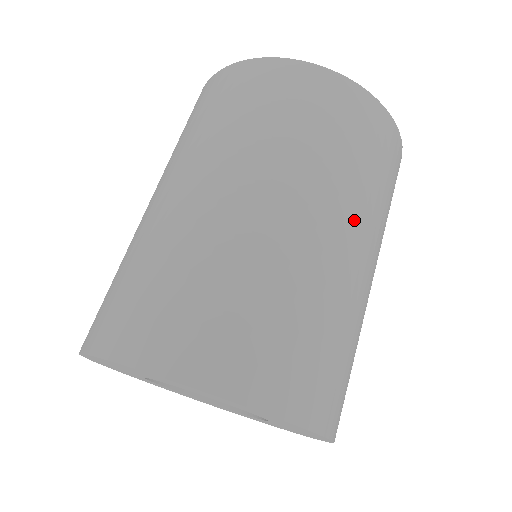
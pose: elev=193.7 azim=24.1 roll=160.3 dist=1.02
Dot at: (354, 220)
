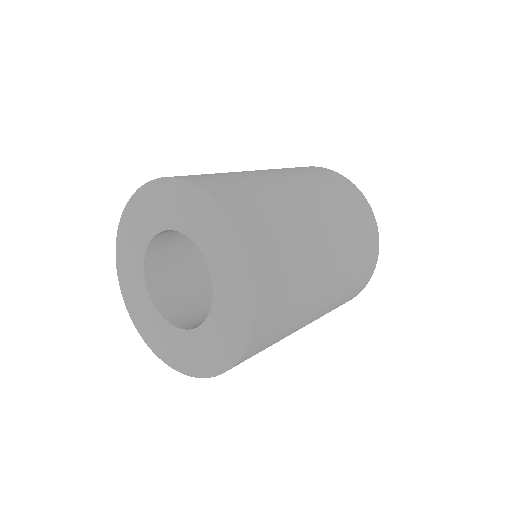
Dot at: (315, 197)
